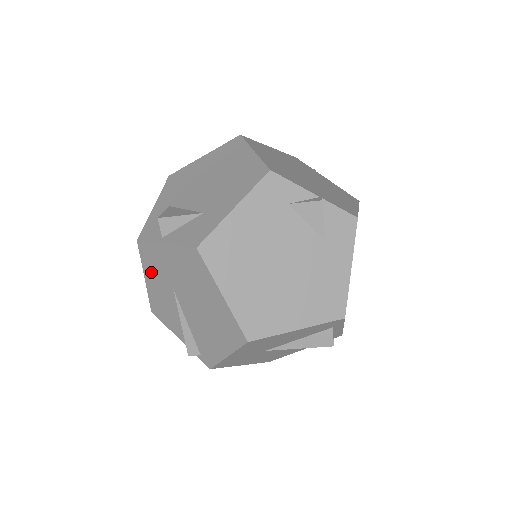
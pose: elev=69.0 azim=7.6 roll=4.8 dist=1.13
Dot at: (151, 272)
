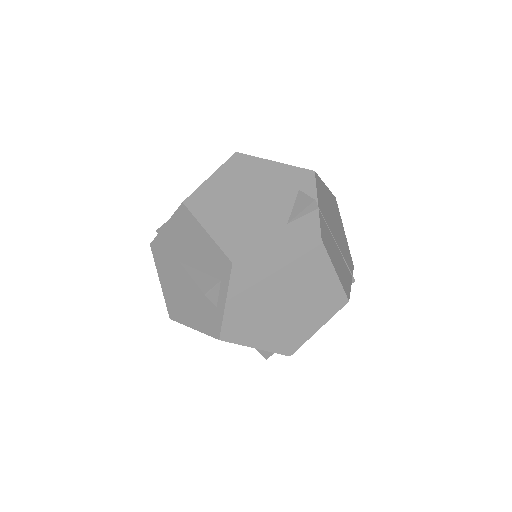
Dot at: occluded
